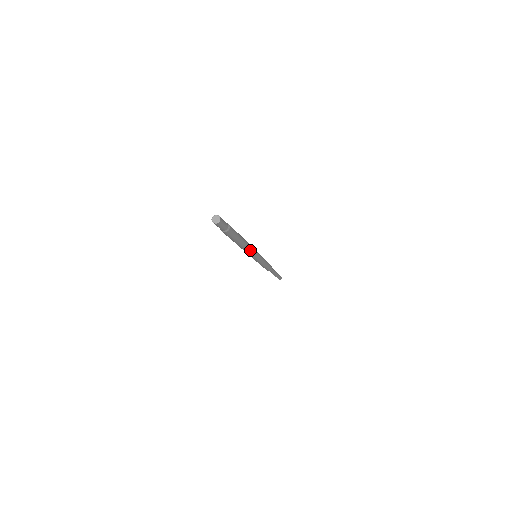
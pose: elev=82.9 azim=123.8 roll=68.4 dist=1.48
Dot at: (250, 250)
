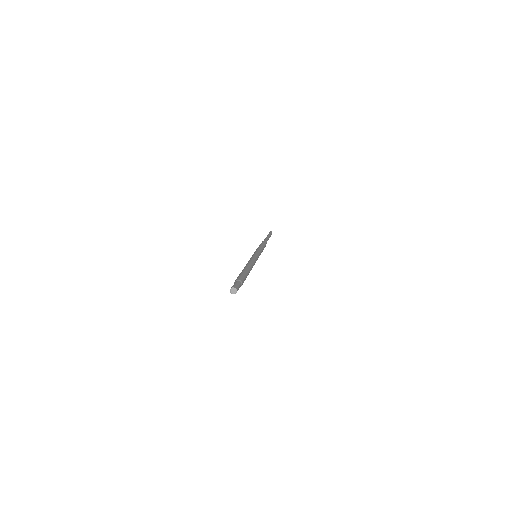
Dot at: occluded
